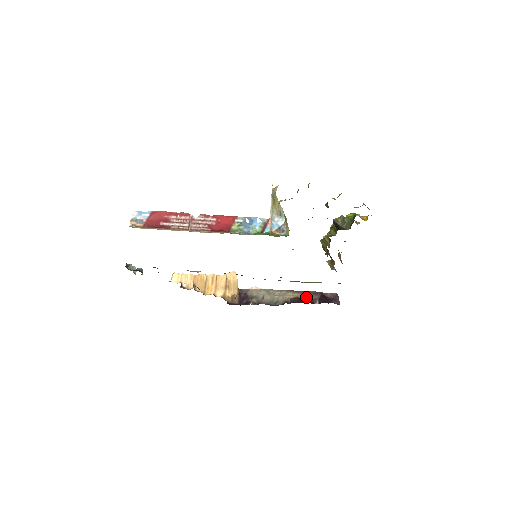
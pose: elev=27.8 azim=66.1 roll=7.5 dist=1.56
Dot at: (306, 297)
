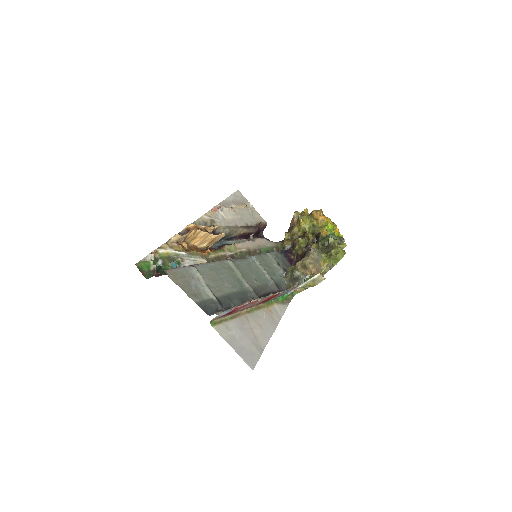
Dot at: (249, 232)
